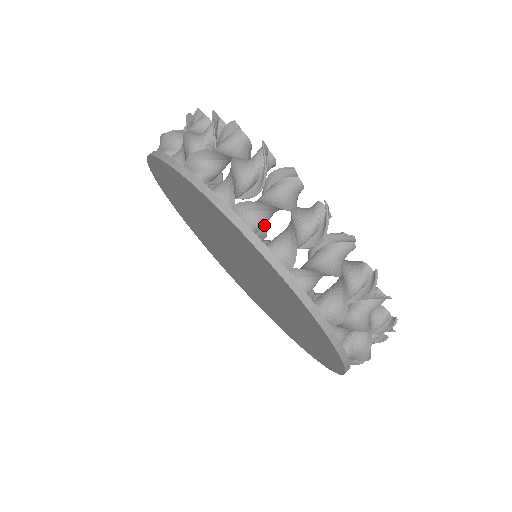
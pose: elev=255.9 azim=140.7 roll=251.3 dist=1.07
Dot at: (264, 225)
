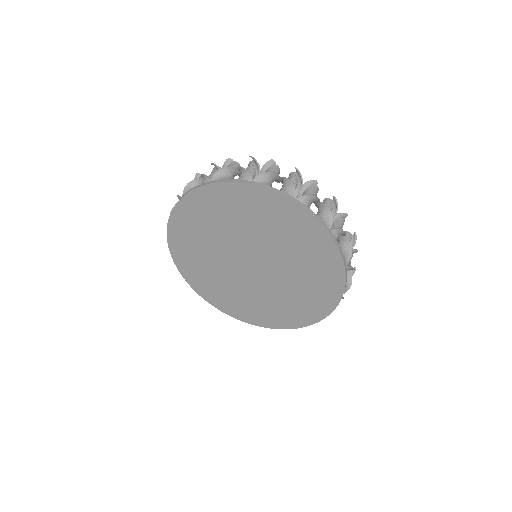
Dot at: occluded
